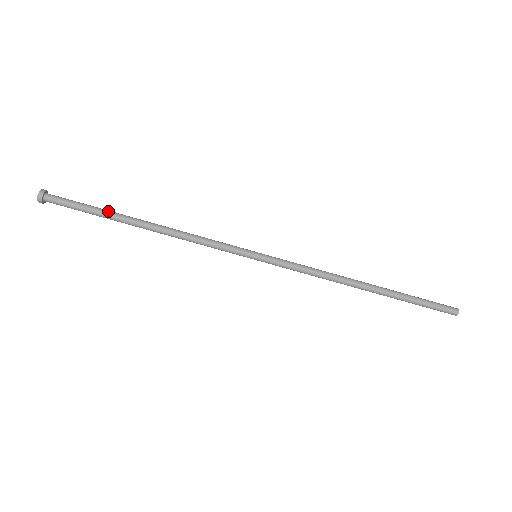
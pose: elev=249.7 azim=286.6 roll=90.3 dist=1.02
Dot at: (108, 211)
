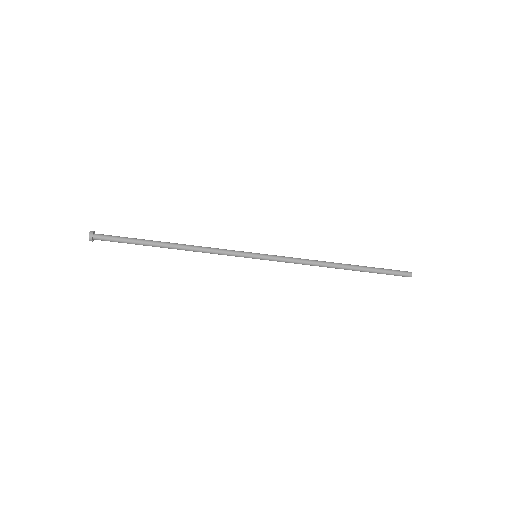
Dot at: (142, 241)
